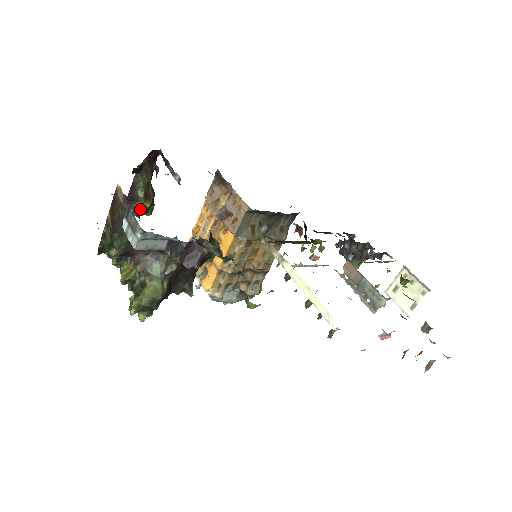
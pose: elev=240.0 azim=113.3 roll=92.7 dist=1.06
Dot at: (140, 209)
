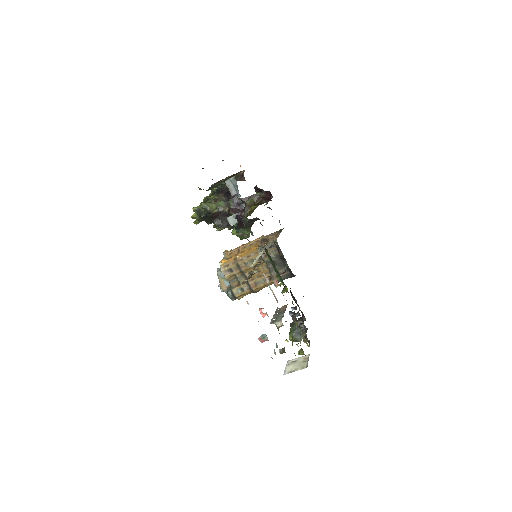
Dot at: occluded
